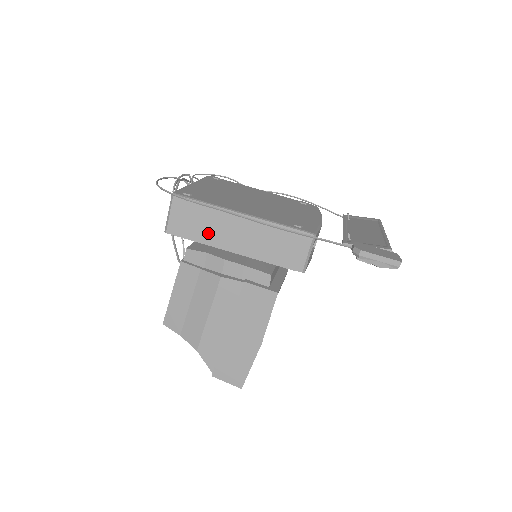
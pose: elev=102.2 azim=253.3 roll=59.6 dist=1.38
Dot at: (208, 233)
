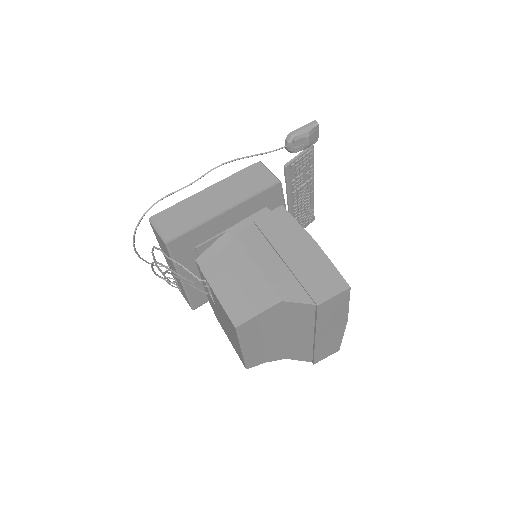
Dot at: (196, 215)
